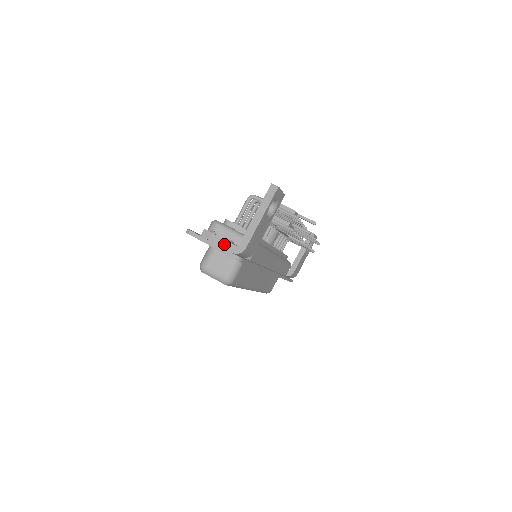
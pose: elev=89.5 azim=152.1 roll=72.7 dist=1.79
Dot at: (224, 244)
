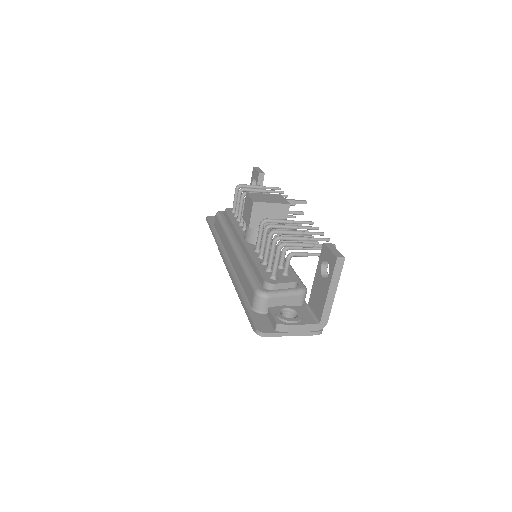
Dot at: (305, 328)
